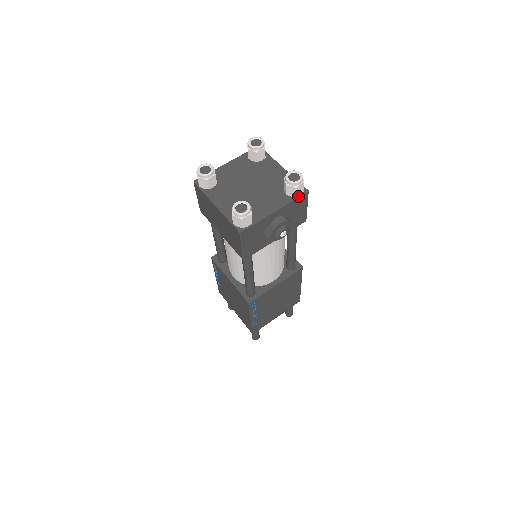
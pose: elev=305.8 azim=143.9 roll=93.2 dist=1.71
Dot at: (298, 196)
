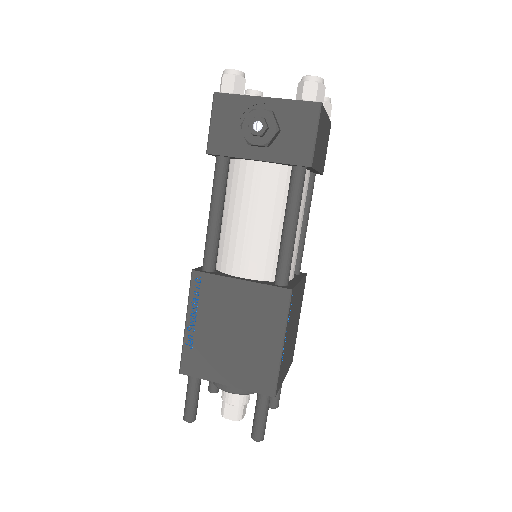
Dot at: (305, 101)
